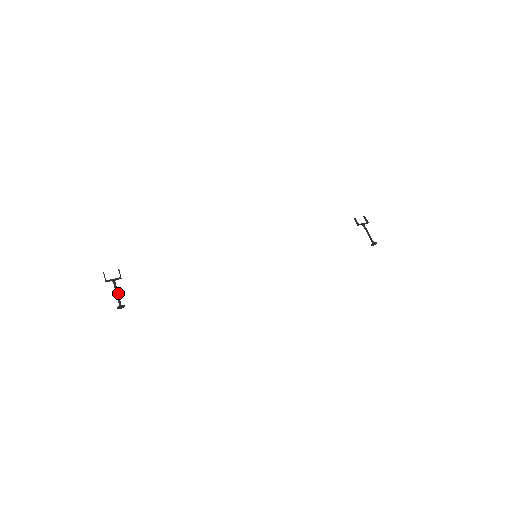
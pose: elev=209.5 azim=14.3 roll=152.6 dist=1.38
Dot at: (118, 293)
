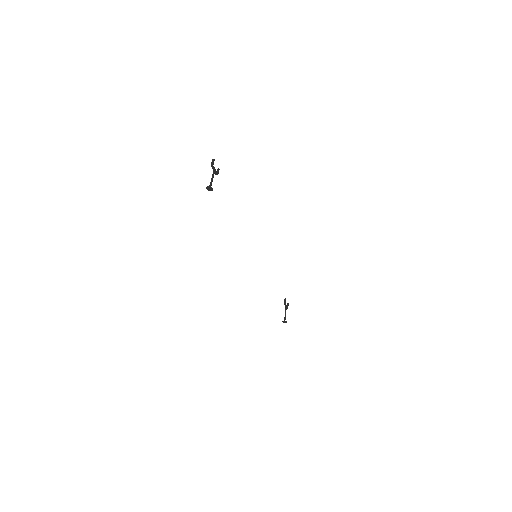
Dot at: occluded
